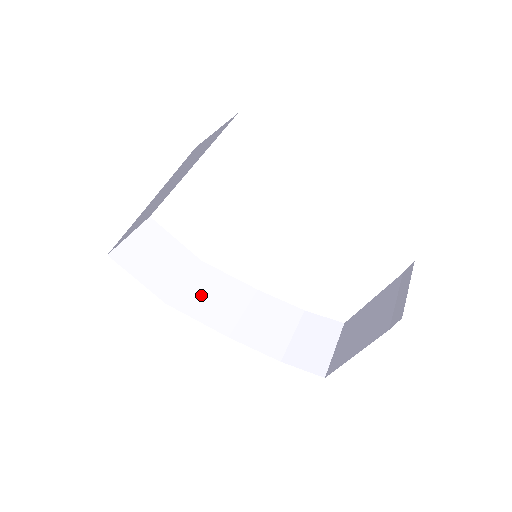
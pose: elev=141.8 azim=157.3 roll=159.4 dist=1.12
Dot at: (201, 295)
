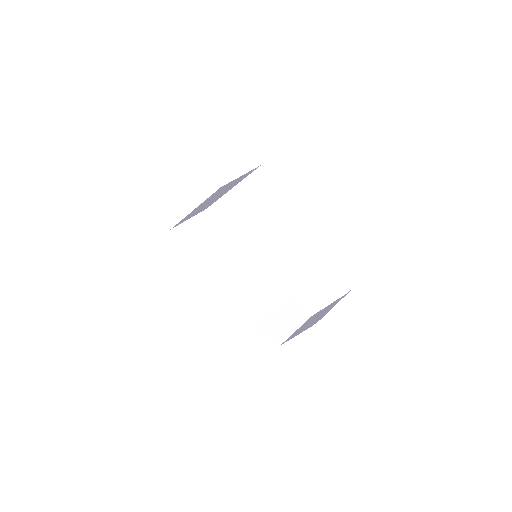
Dot at: (223, 270)
